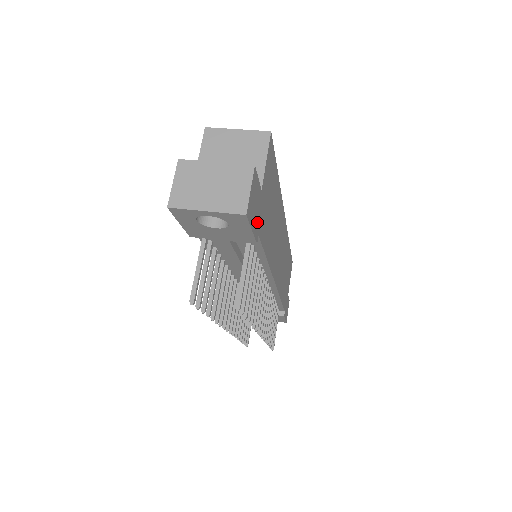
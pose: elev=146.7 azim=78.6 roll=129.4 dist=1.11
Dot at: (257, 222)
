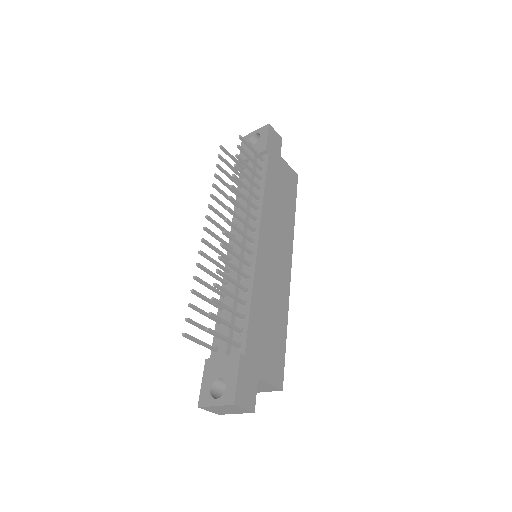
Dot at: (271, 149)
